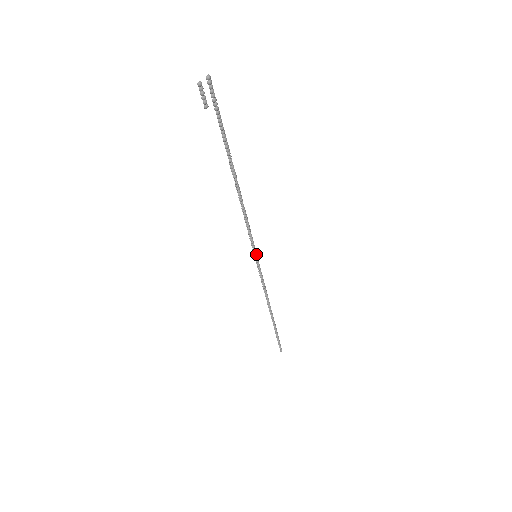
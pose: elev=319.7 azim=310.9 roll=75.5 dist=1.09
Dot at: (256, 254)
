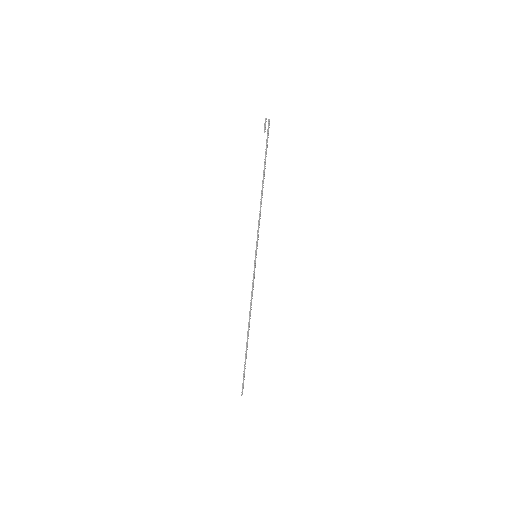
Dot at: (256, 254)
